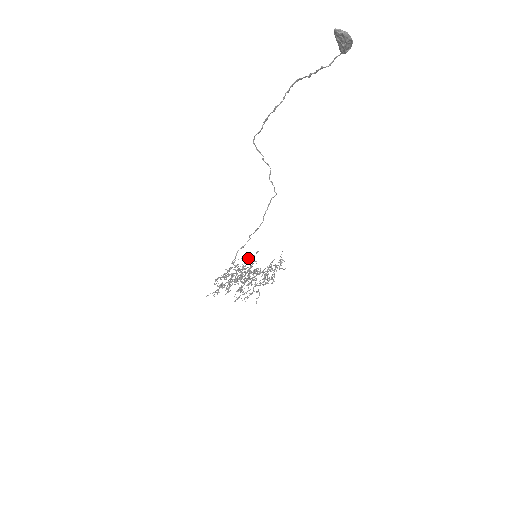
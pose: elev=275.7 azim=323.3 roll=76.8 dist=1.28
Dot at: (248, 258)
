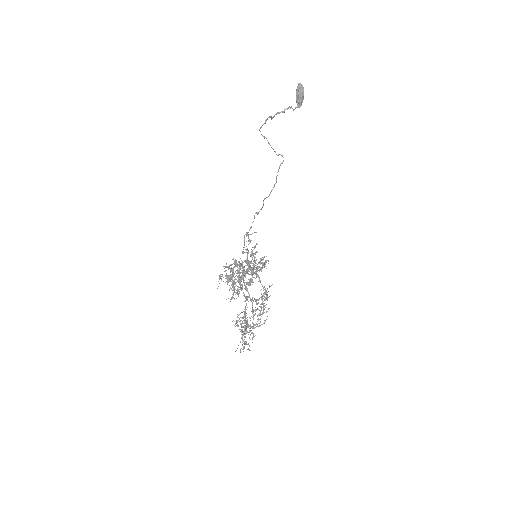
Dot at: occluded
